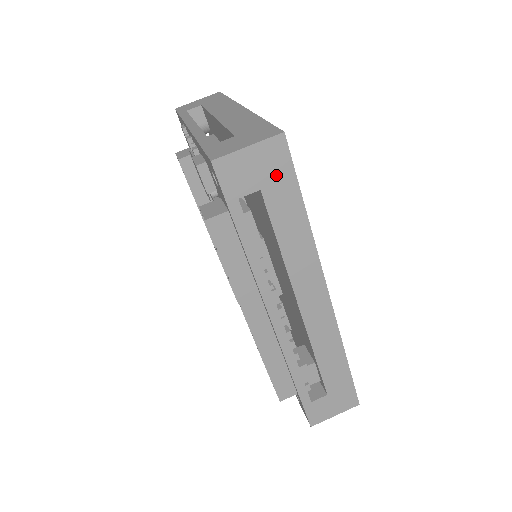
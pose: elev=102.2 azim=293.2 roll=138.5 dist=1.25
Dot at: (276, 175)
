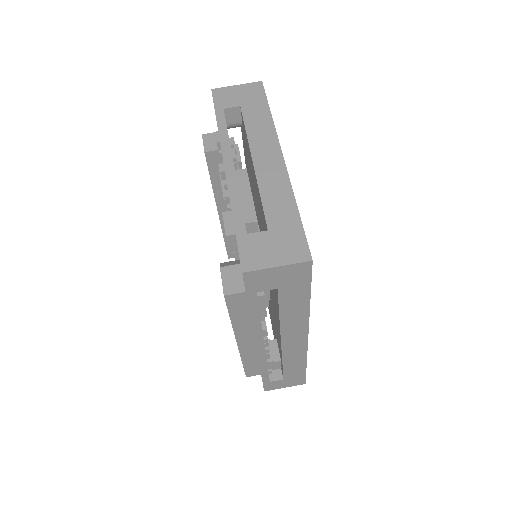
Dot at: (294, 282)
